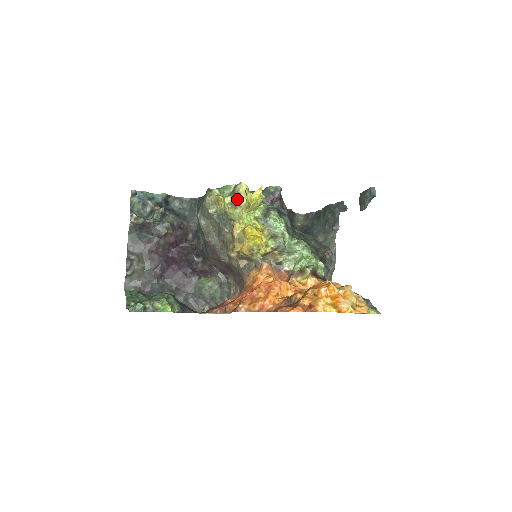
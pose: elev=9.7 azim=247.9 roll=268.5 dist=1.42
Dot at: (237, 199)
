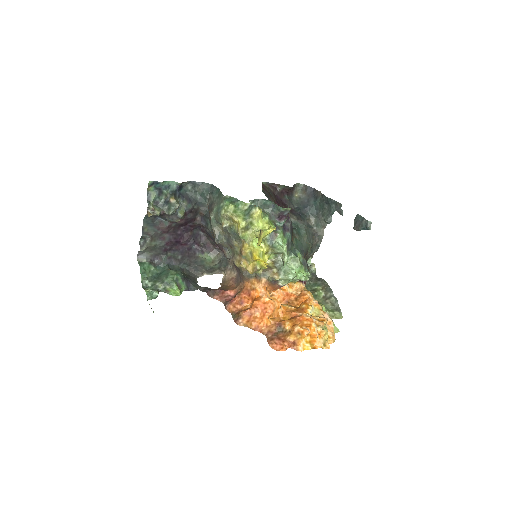
Dot at: (250, 223)
